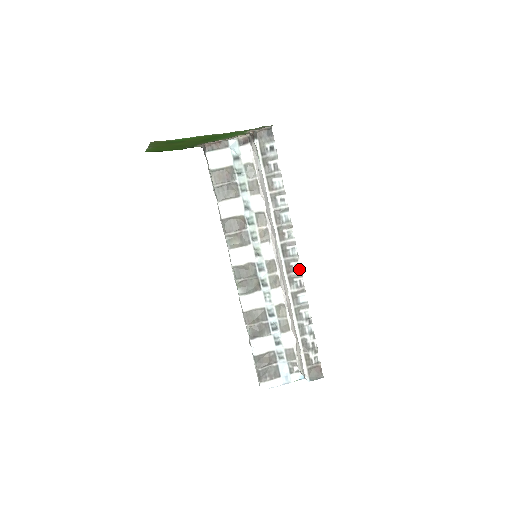
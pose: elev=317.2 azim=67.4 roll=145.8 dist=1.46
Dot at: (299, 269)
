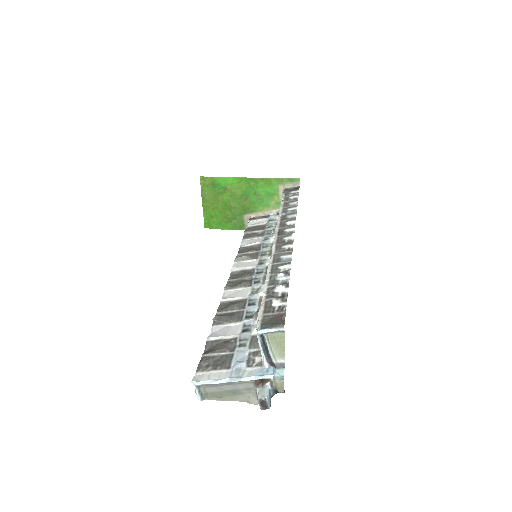
Dot at: (291, 241)
